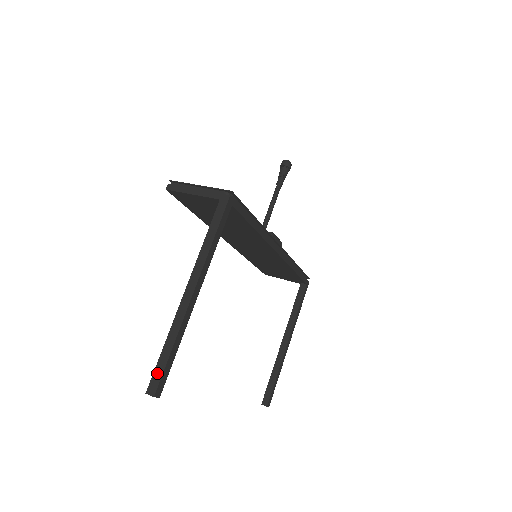
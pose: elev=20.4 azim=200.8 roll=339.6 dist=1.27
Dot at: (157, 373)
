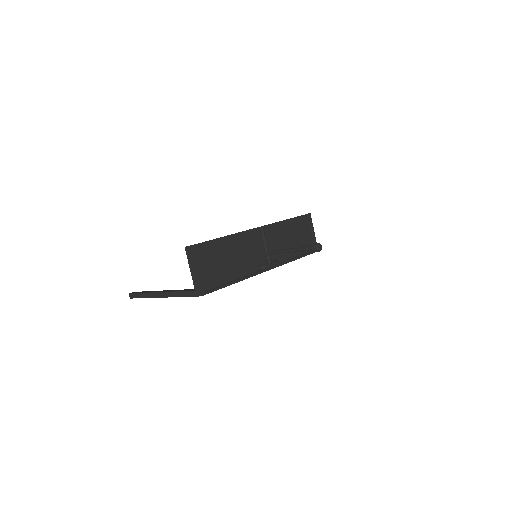
Dot at: (135, 295)
